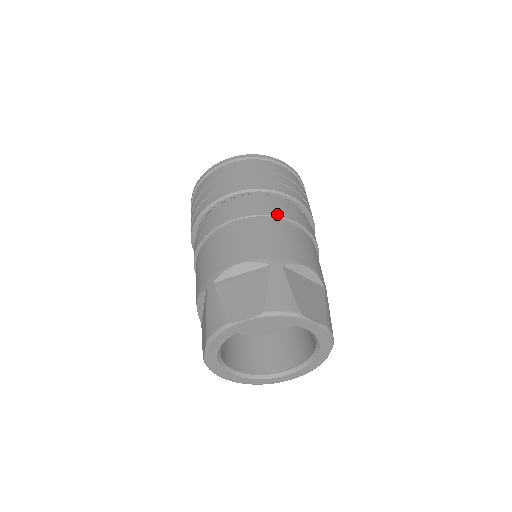
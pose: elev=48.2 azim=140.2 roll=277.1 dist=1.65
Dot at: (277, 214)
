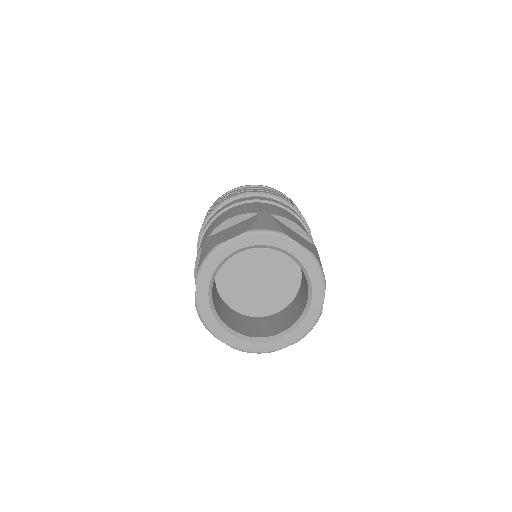
Dot at: occluded
